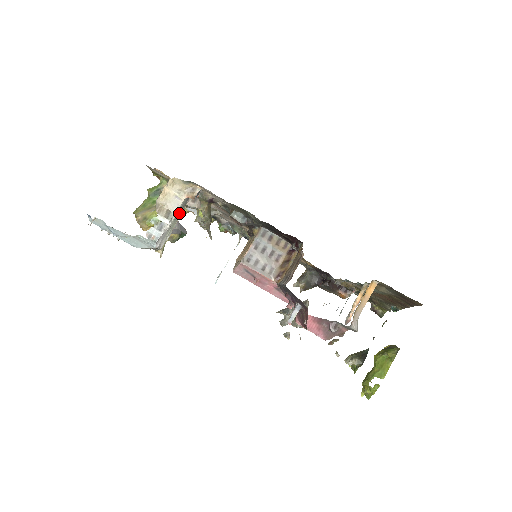
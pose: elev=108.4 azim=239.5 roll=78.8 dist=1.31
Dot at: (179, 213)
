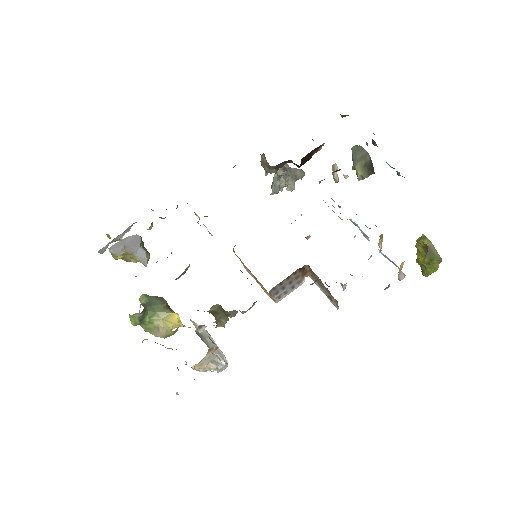
Dot at: (202, 336)
